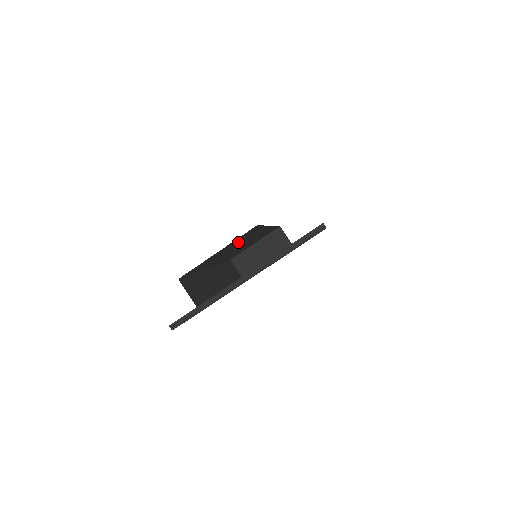
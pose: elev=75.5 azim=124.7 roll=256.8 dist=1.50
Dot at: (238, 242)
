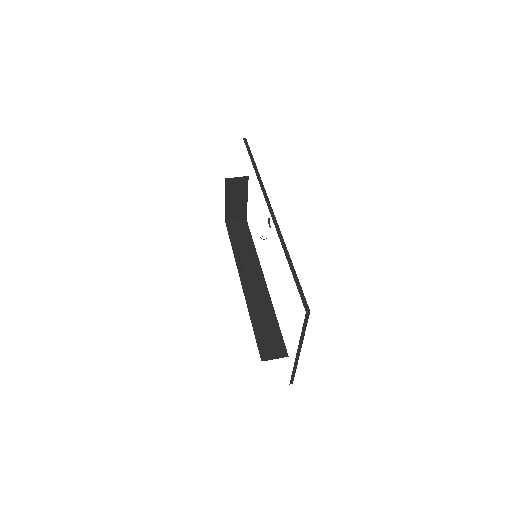
Dot at: occluded
